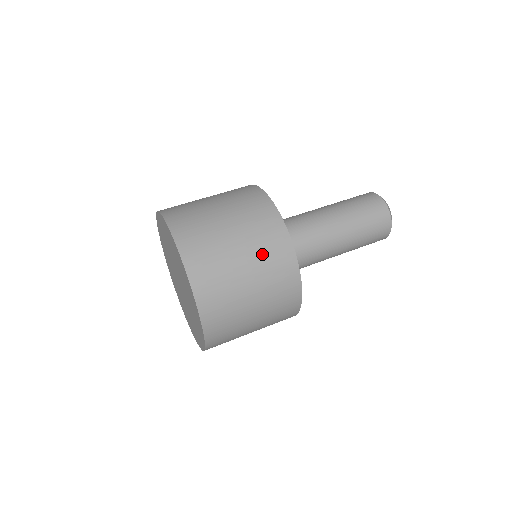
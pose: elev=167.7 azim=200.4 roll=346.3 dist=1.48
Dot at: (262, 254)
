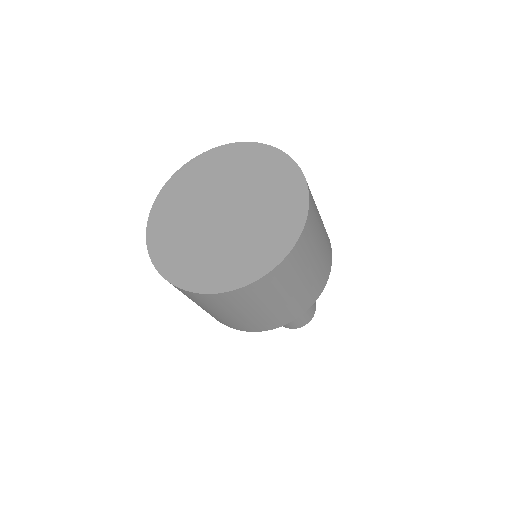
Dot at: occluded
